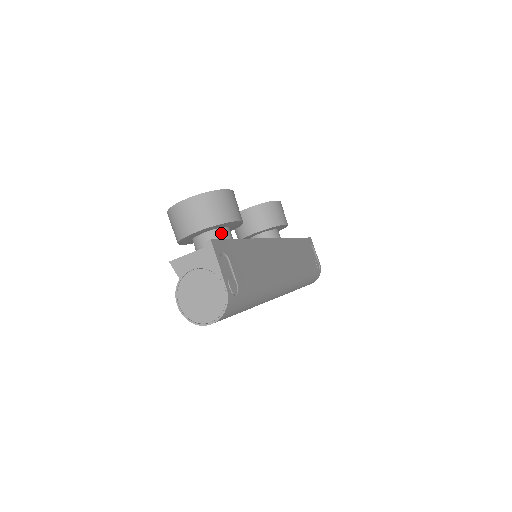
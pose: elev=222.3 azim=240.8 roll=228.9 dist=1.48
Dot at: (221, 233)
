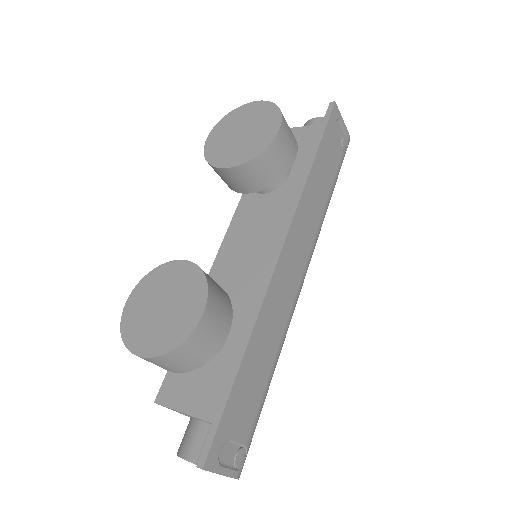
Dot at: occluded
